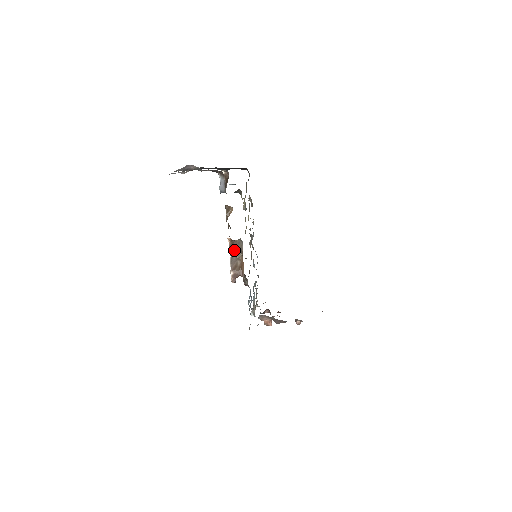
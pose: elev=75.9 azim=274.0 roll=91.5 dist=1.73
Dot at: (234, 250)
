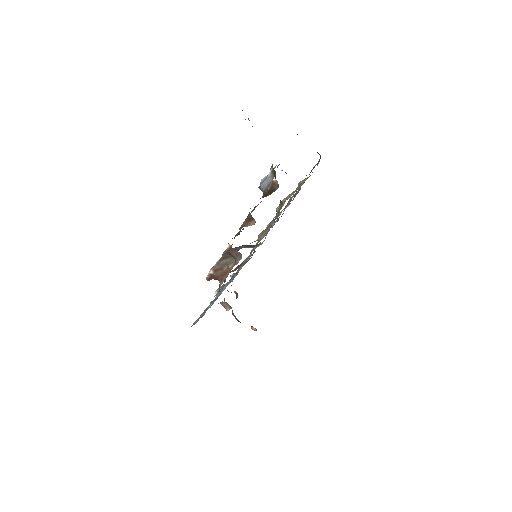
Dot at: (229, 254)
